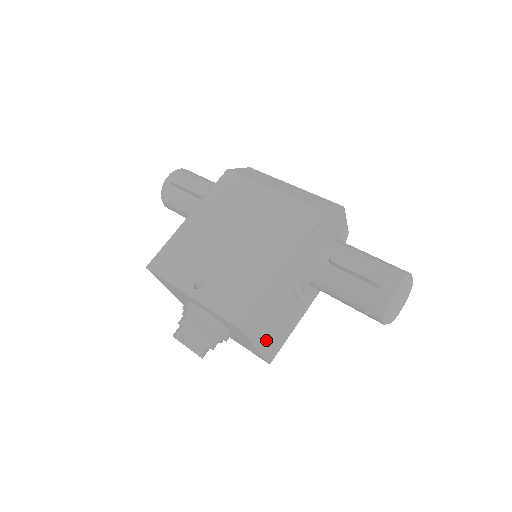
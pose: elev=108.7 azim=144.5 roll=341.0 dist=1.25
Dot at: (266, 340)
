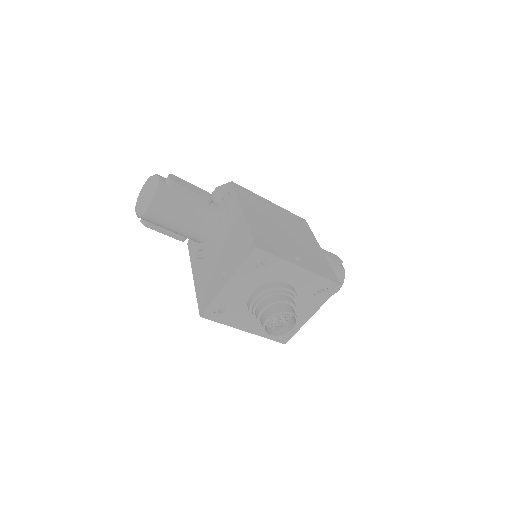
Dot at: occluded
